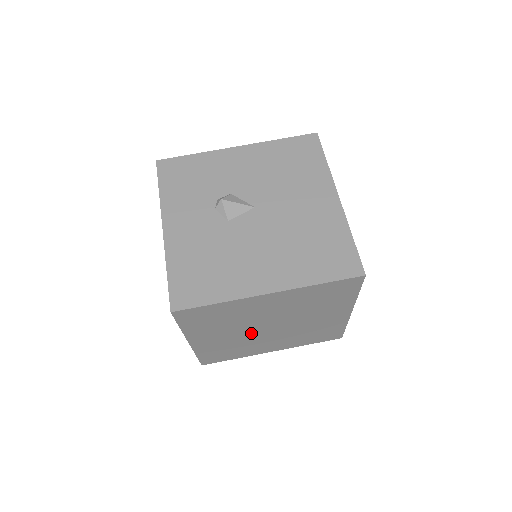
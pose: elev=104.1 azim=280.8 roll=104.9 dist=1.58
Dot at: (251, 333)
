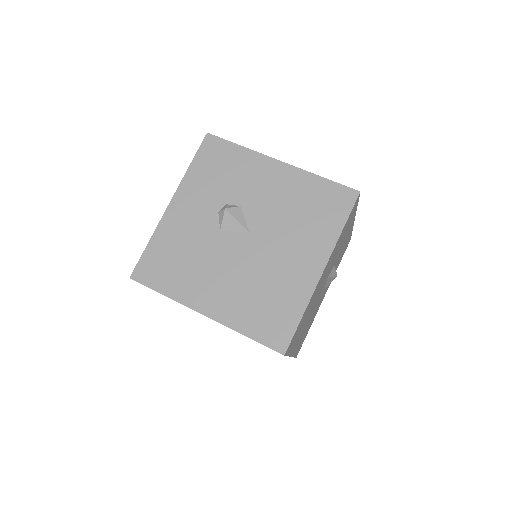
Dot at: occluded
